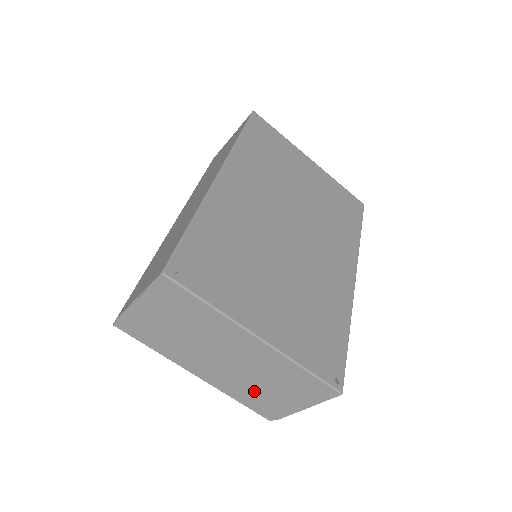
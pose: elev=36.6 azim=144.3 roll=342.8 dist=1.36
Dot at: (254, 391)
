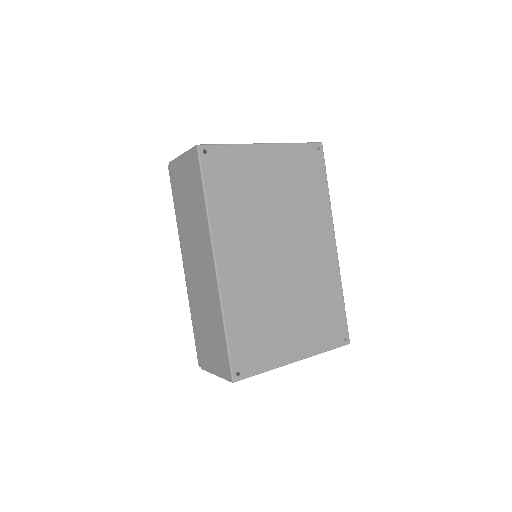
Dot at: occluded
